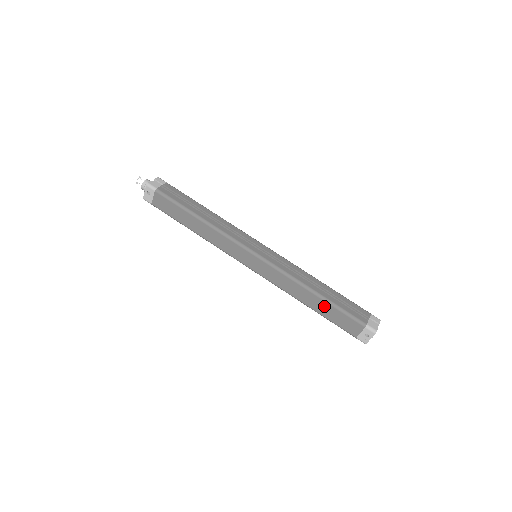
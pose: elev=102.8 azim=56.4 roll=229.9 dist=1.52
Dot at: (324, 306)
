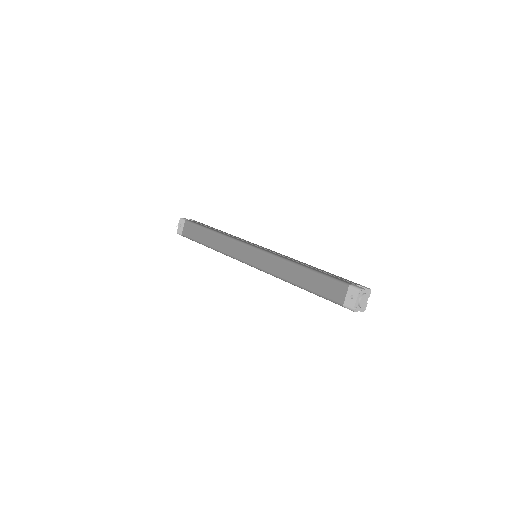
Dot at: (310, 277)
